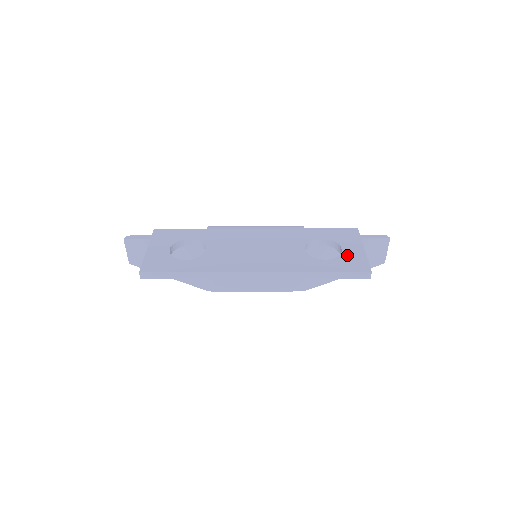
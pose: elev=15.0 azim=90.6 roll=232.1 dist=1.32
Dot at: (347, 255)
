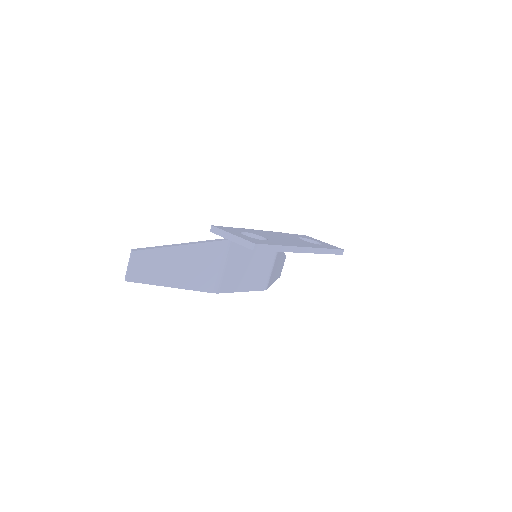
Dot at: (324, 244)
